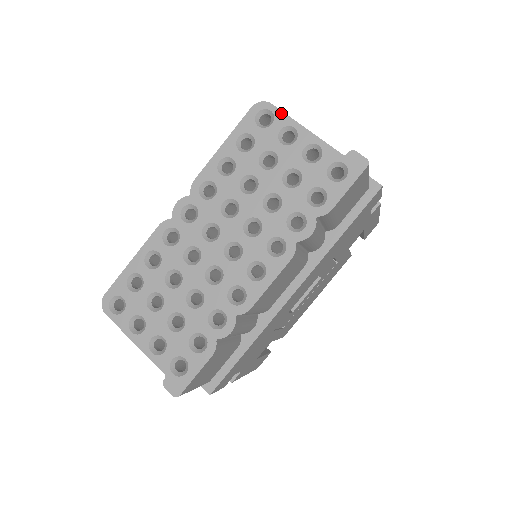
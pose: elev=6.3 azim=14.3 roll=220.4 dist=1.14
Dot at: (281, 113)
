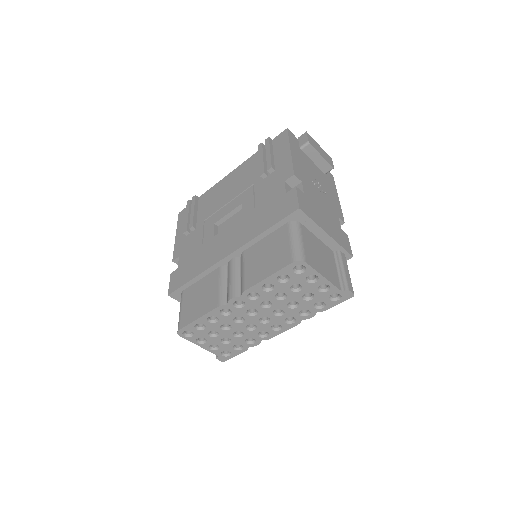
Dot at: (311, 269)
